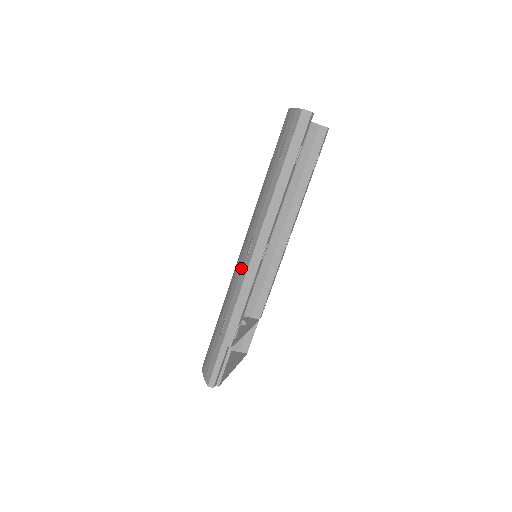
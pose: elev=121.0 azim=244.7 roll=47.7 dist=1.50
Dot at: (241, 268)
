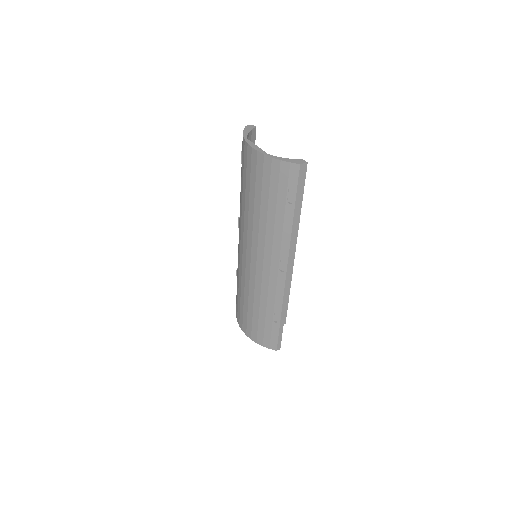
Dot at: (275, 280)
